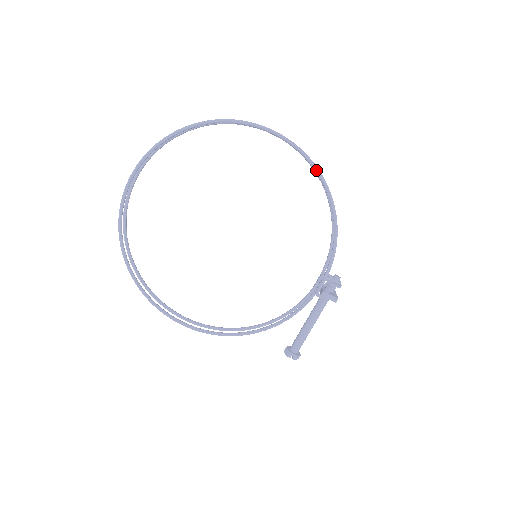
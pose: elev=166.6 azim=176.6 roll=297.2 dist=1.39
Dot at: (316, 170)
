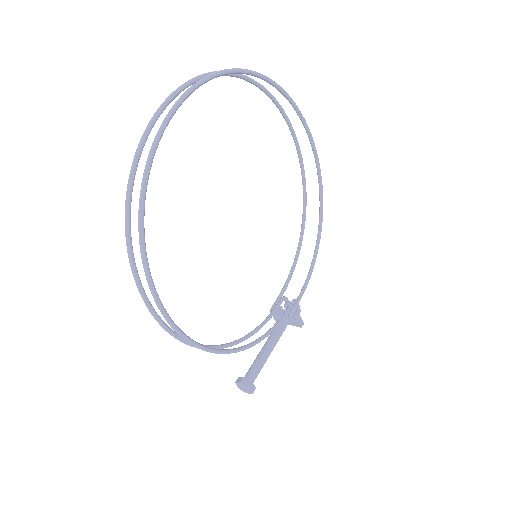
Dot at: (322, 192)
